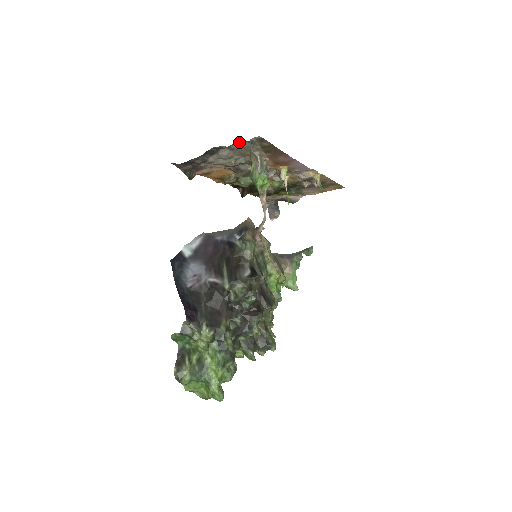
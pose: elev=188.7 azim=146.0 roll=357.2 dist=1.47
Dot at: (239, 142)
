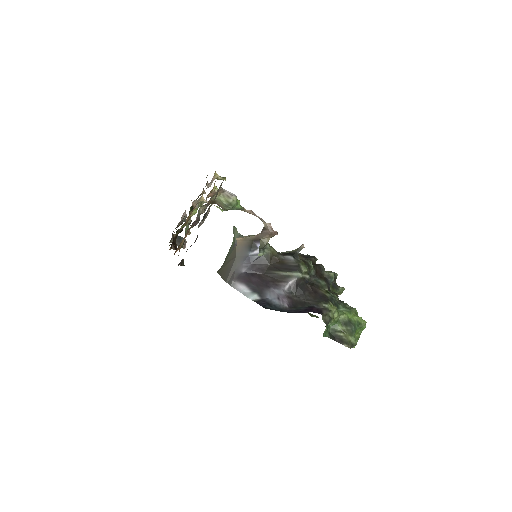
Dot at: occluded
